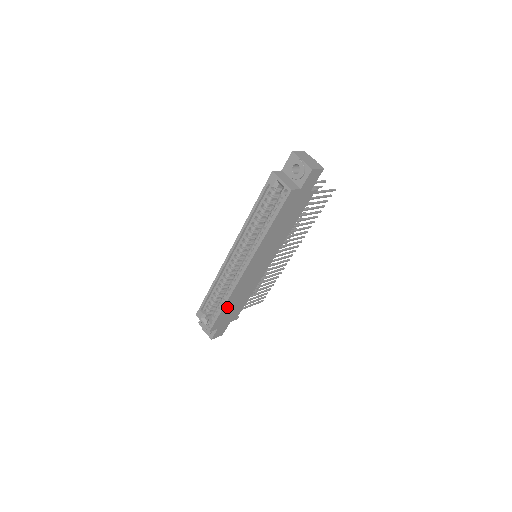
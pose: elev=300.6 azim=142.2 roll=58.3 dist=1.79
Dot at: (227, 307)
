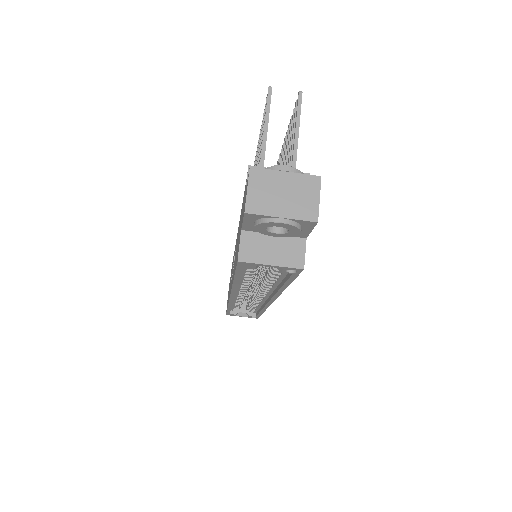
Dot at: occluded
